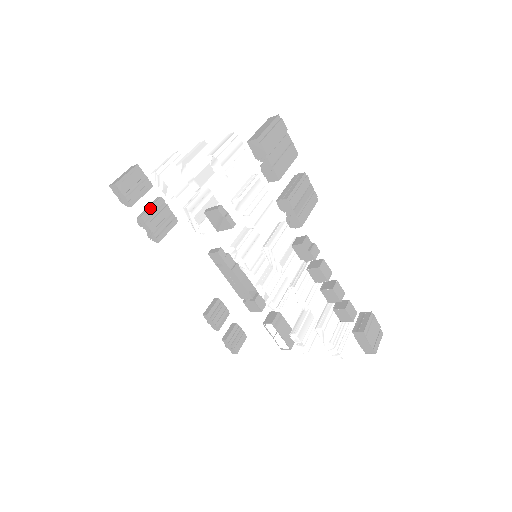
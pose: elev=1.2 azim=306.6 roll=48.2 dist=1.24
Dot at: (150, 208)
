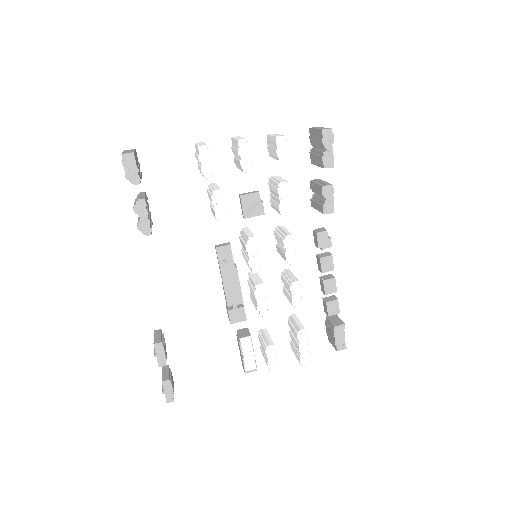
Dot at: (145, 196)
